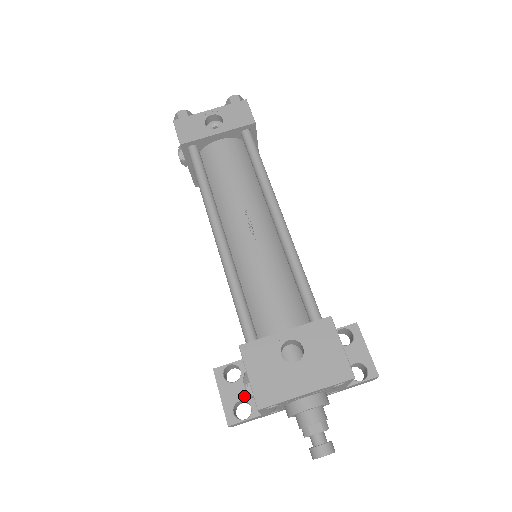
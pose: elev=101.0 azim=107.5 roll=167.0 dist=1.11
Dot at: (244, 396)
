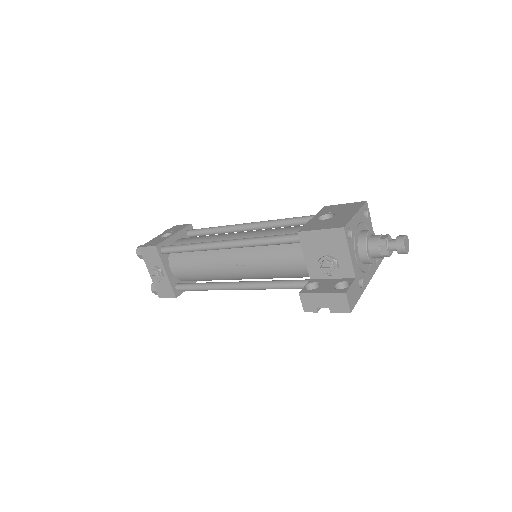
Dot at: (334, 283)
